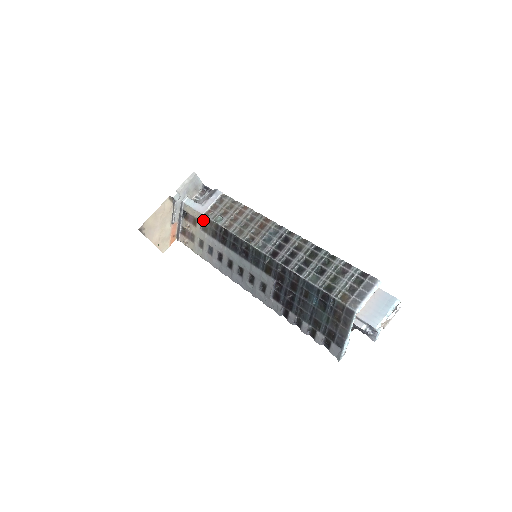
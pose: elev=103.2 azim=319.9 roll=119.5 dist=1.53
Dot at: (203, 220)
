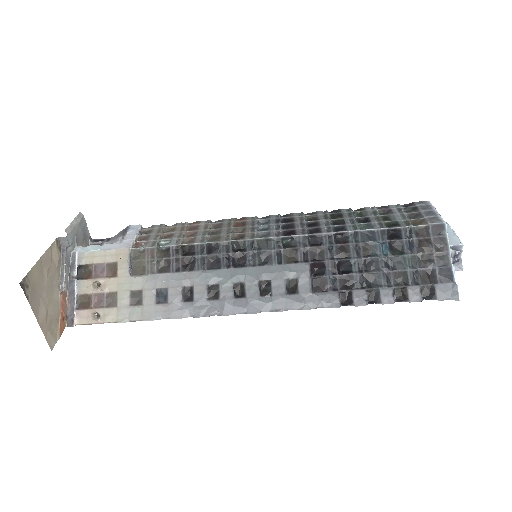
Dot at: (131, 258)
